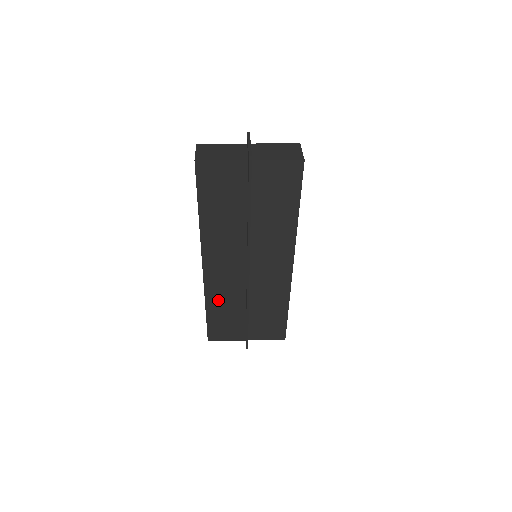
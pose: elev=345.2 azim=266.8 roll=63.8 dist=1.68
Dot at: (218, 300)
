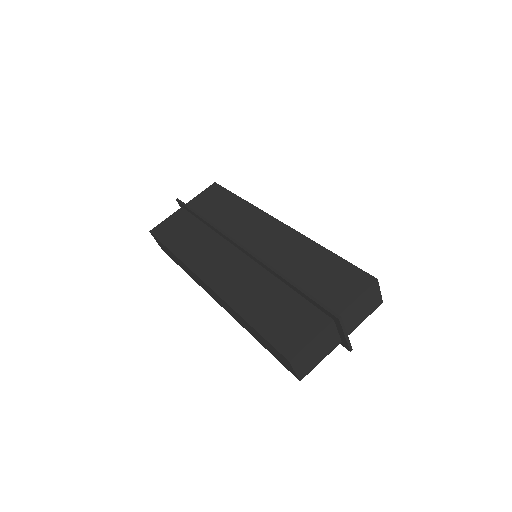
Dot at: occluded
